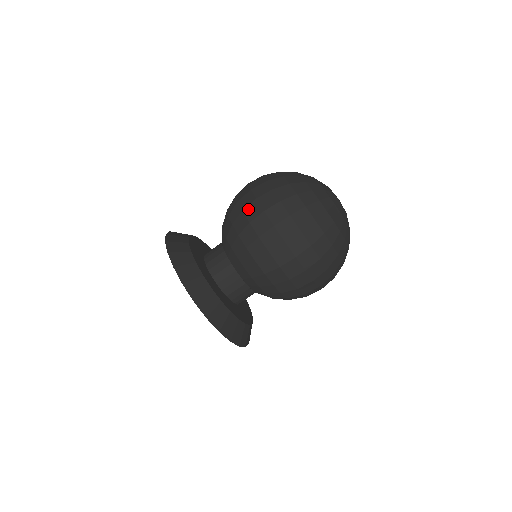
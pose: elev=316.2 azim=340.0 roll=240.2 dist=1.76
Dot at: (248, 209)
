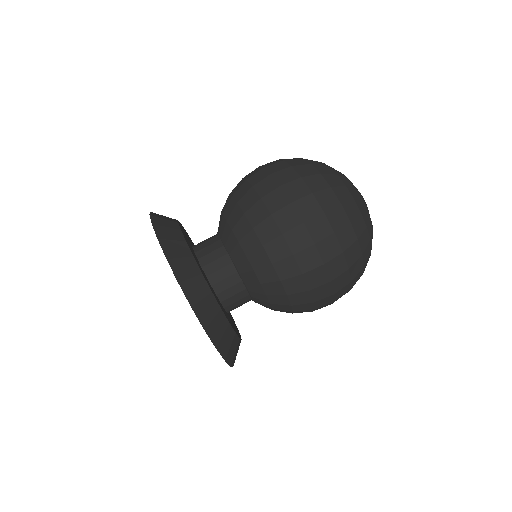
Dot at: occluded
